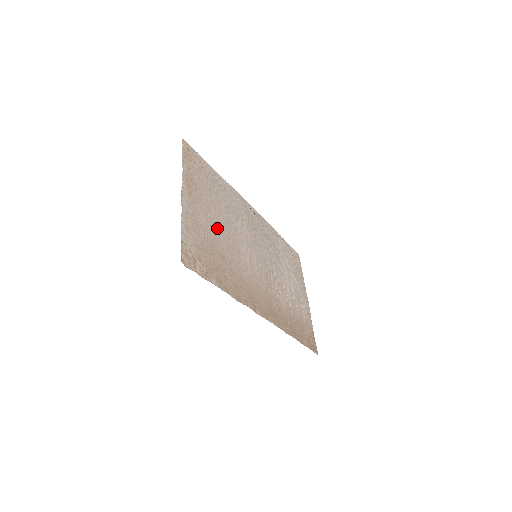
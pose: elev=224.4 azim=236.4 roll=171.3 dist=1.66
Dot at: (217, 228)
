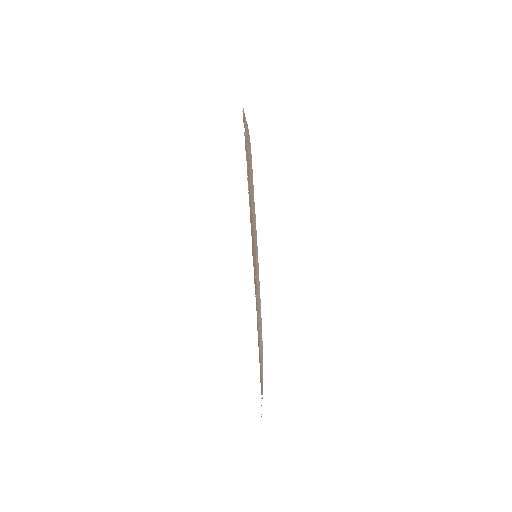
Dot at: occluded
